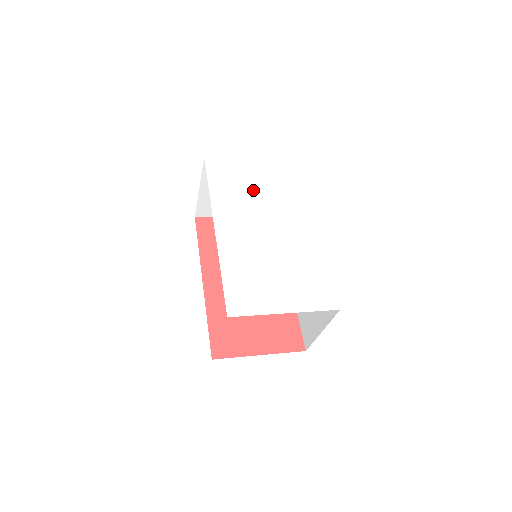
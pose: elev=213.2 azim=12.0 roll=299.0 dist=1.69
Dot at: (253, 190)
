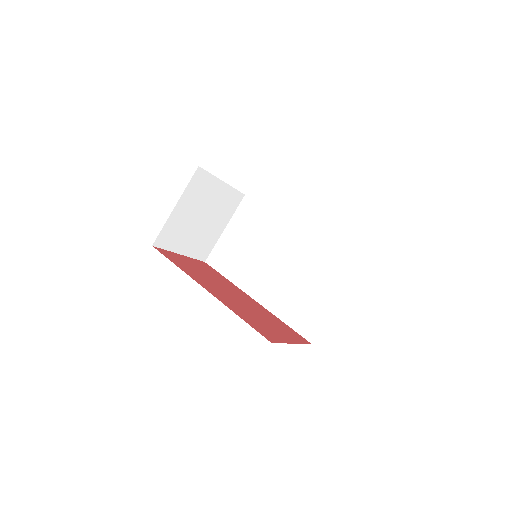
Dot at: occluded
